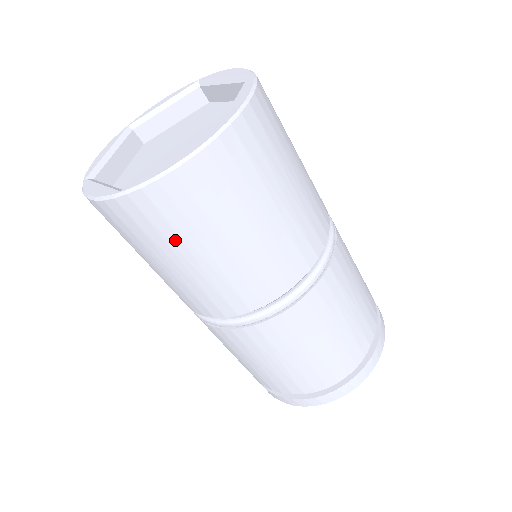
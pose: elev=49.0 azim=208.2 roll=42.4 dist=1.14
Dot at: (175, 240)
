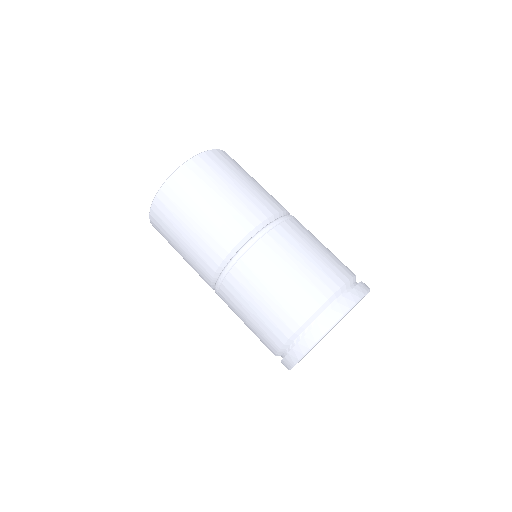
Dot at: (184, 207)
